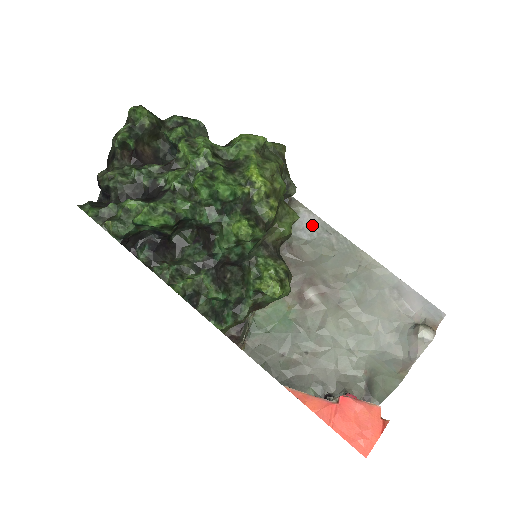
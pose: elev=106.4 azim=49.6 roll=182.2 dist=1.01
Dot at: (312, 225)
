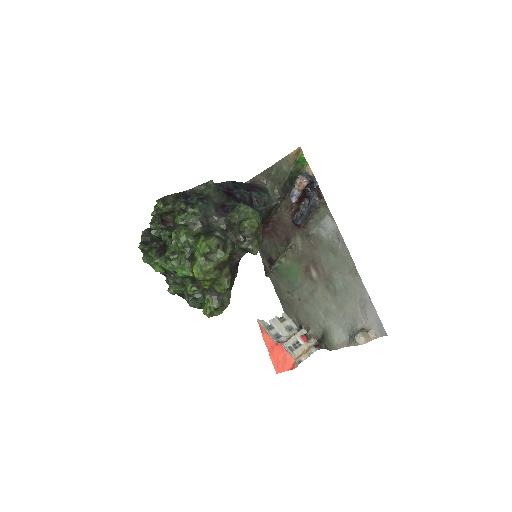
Dot at: (331, 229)
